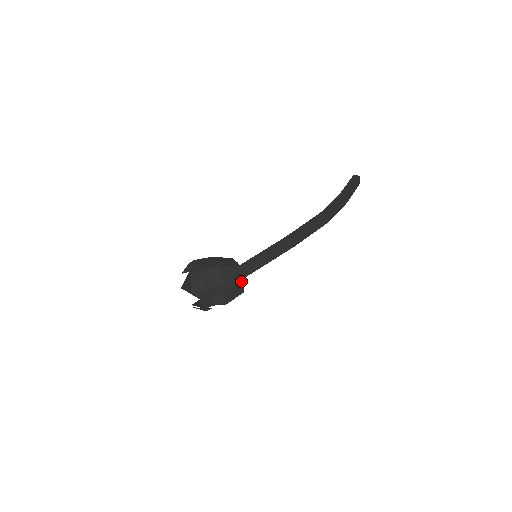
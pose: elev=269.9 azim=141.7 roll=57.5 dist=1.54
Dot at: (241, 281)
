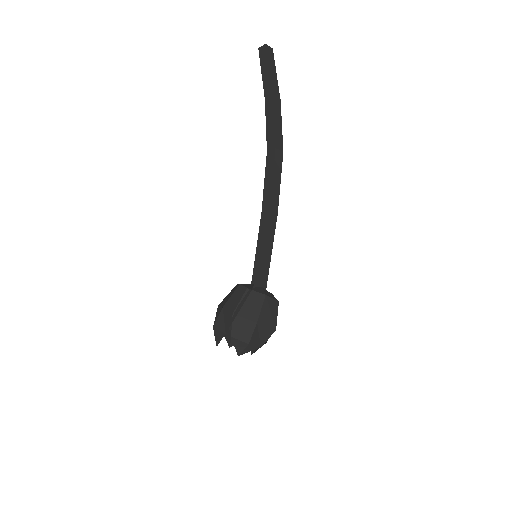
Dot at: (267, 299)
